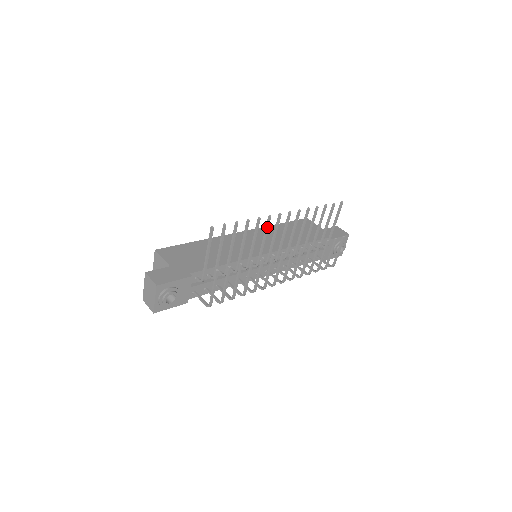
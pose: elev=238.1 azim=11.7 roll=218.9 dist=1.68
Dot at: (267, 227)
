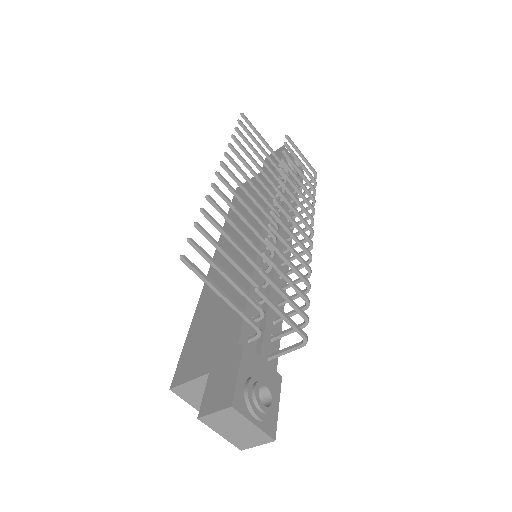
Dot at: (226, 199)
